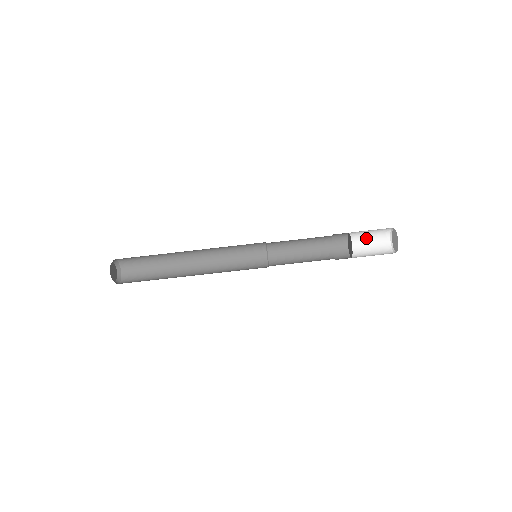
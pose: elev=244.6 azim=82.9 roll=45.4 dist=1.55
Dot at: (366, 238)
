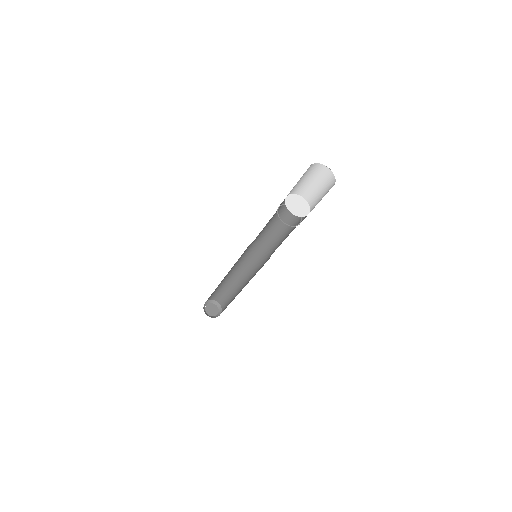
Dot at: (304, 181)
